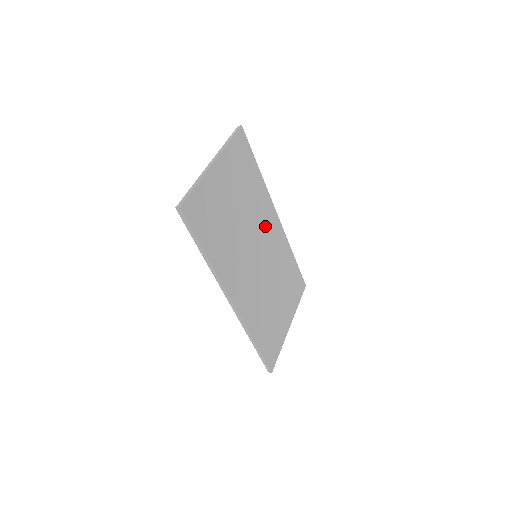
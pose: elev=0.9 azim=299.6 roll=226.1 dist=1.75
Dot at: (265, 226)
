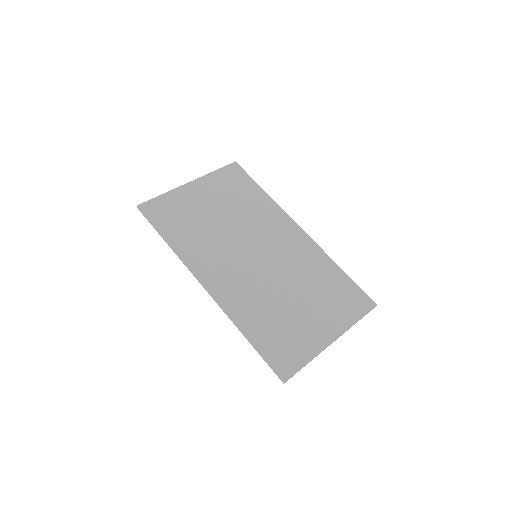
Dot at: (273, 233)
